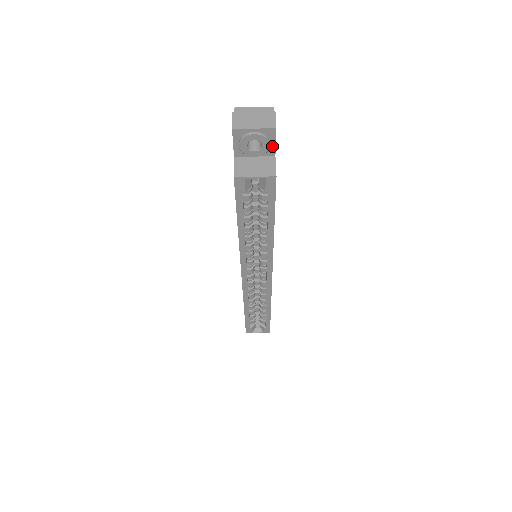
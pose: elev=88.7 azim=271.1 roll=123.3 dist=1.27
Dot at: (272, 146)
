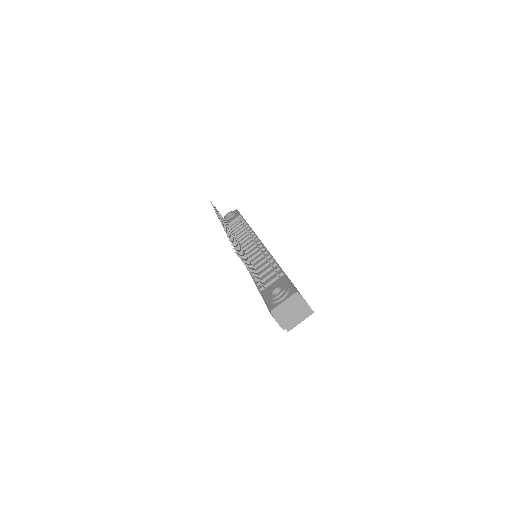
Dot at: occluded
